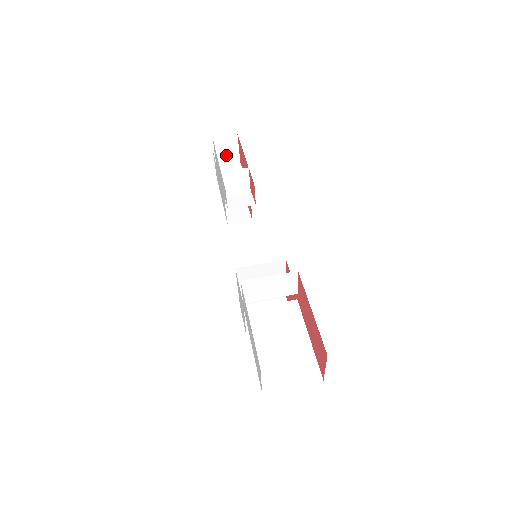
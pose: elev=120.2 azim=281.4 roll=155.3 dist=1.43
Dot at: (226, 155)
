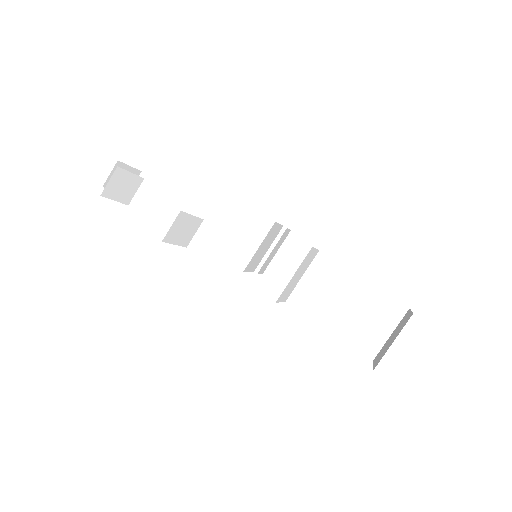
Dot at: (126, 190)
